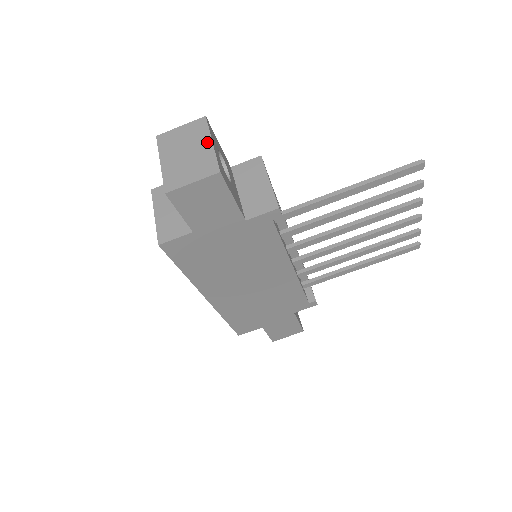
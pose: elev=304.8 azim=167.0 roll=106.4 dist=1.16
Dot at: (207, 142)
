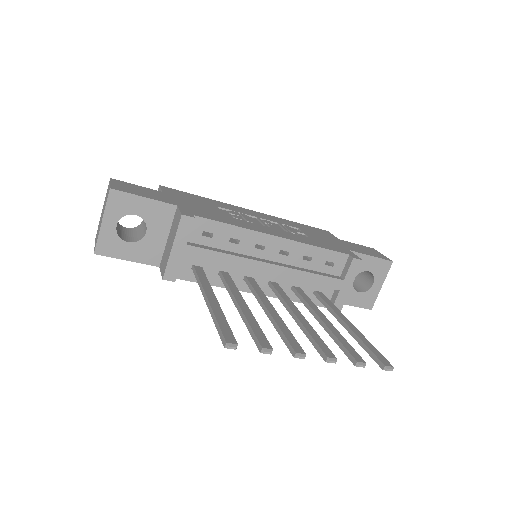
Dot at: (102, 218)
